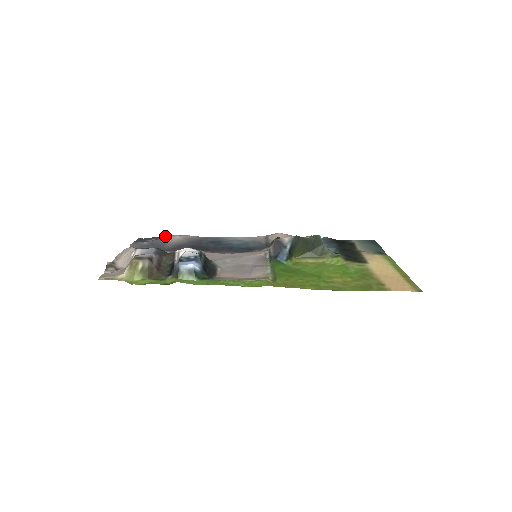
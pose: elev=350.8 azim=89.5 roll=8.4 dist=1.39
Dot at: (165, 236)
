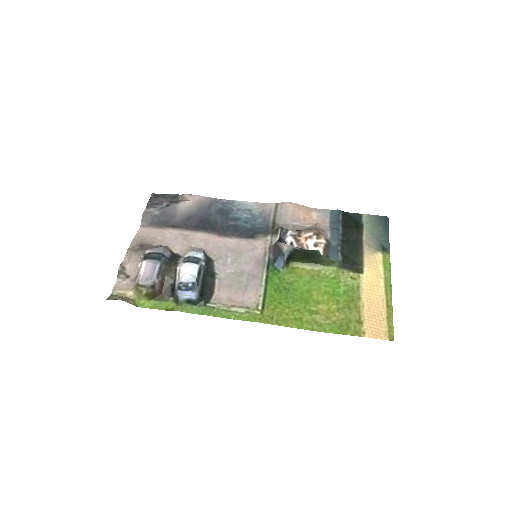
Dot at: (177, 194)
